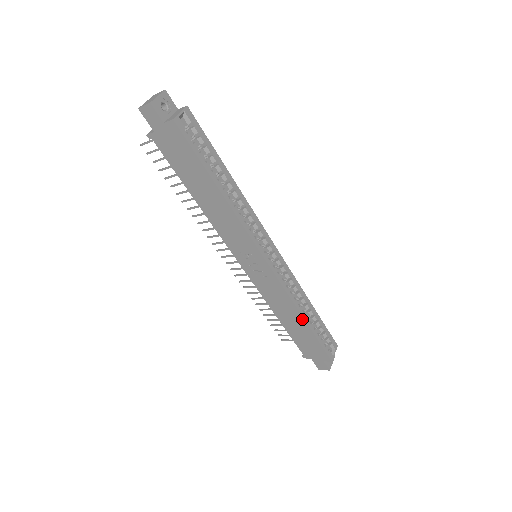
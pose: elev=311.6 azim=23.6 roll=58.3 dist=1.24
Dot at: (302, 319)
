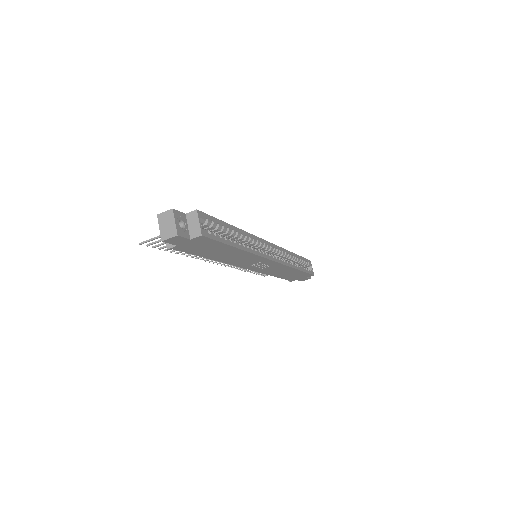
Dot at: (296, 270)
